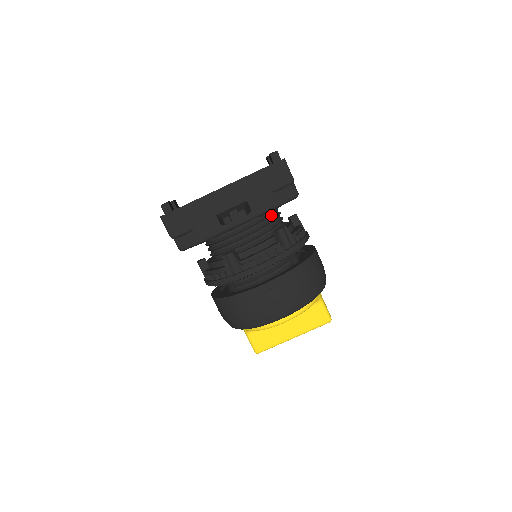
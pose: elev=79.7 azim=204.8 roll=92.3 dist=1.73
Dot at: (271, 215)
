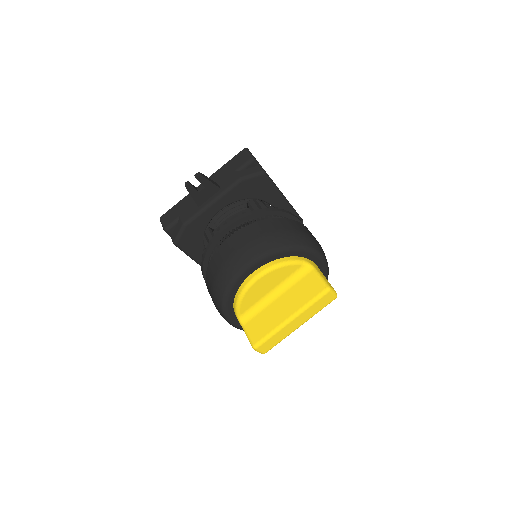
Dot at: occluded
